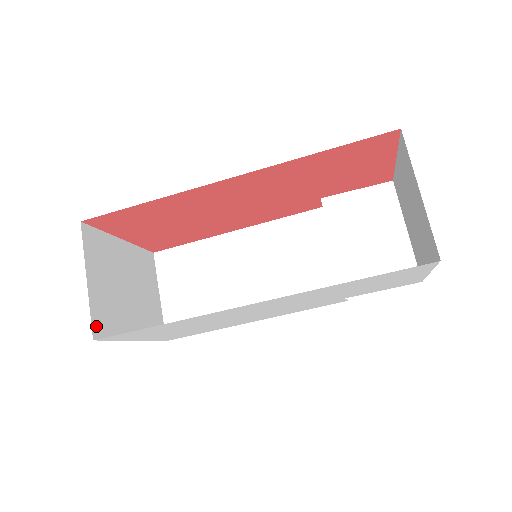
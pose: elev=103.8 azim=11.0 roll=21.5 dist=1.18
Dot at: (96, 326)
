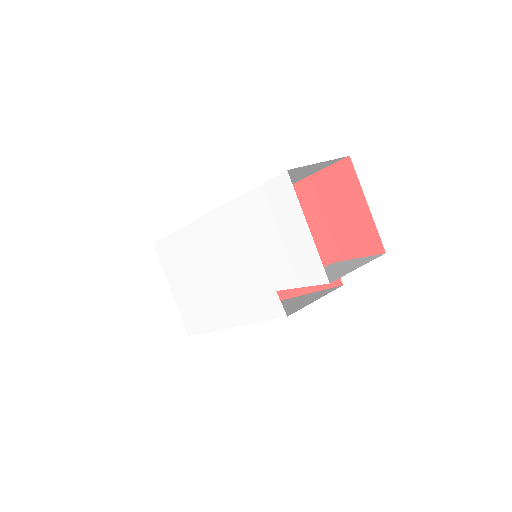
Dot at: occluded
